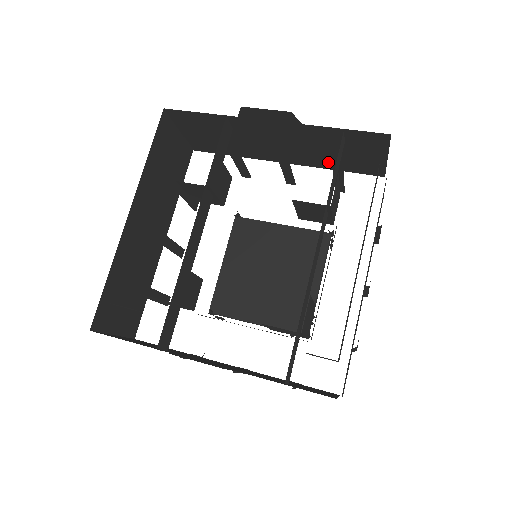
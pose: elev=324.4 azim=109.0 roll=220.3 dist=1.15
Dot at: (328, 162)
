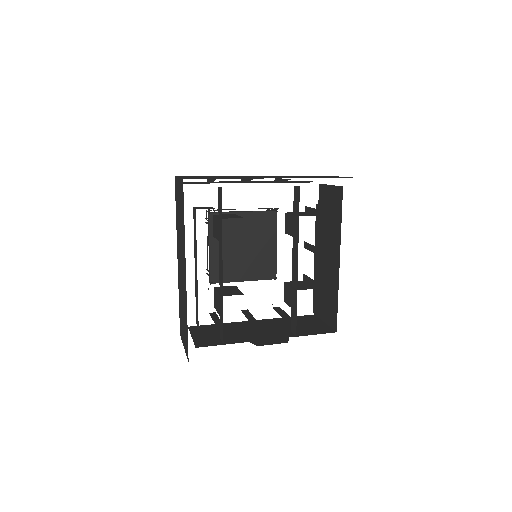
Dot at: occluded
